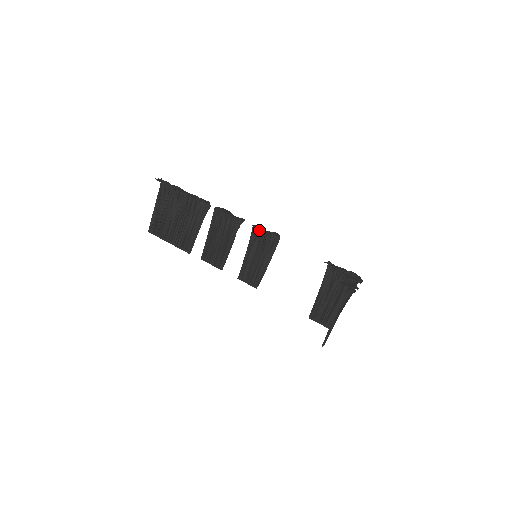
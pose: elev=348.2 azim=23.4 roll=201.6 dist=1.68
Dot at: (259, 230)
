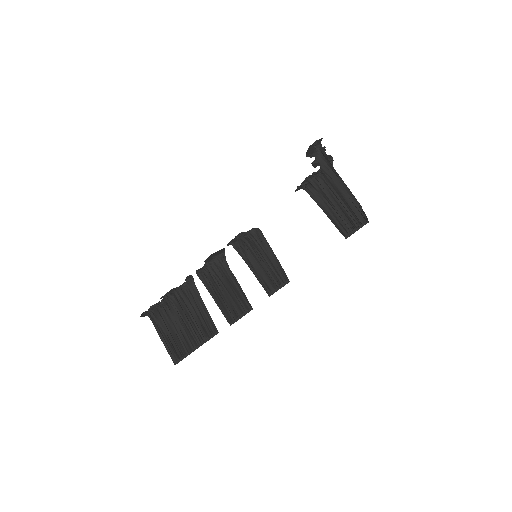
Dot at: (239, 243)
